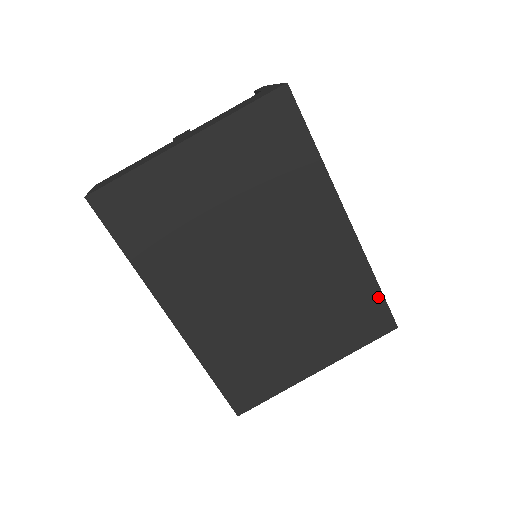
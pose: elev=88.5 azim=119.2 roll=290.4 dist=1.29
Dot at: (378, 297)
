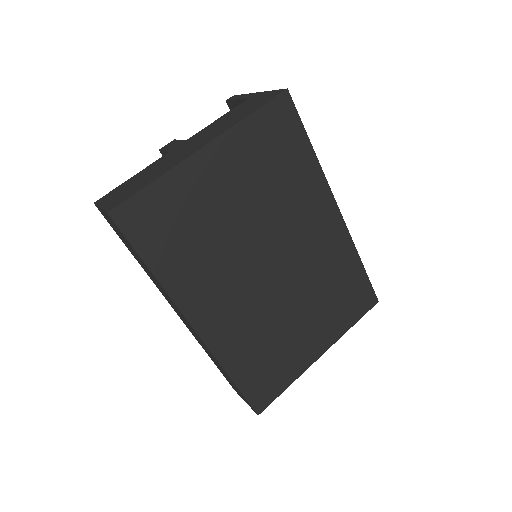
Dot at: (363, 277)
